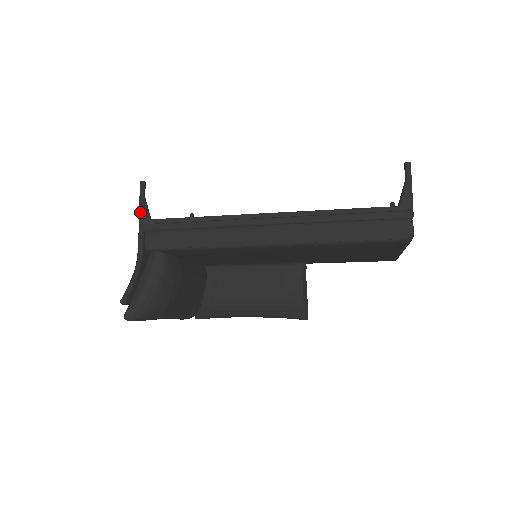
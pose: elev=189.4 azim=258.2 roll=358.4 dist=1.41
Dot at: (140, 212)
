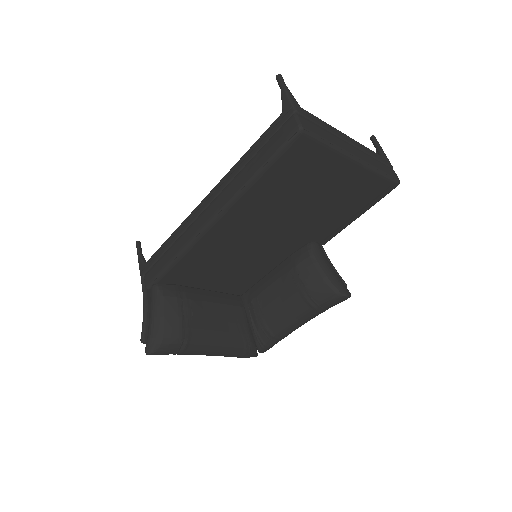
Dot at: (139, 264)
